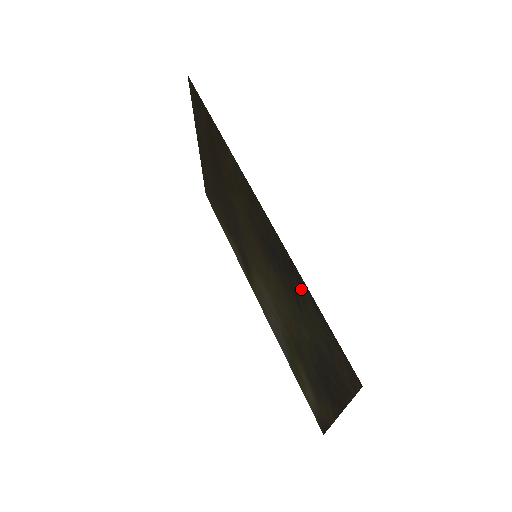
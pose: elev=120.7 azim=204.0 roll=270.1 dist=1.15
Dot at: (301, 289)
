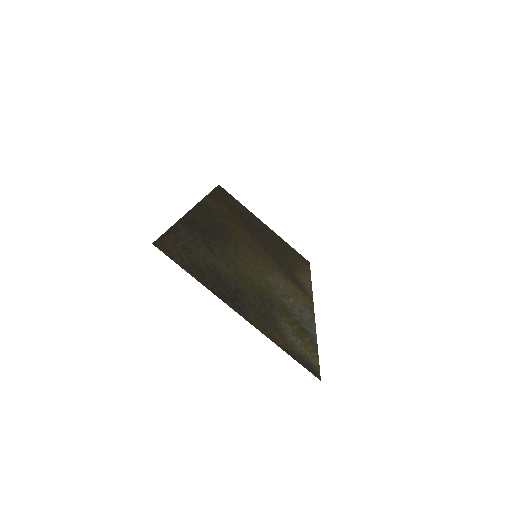
Dot at: (189, 231)
